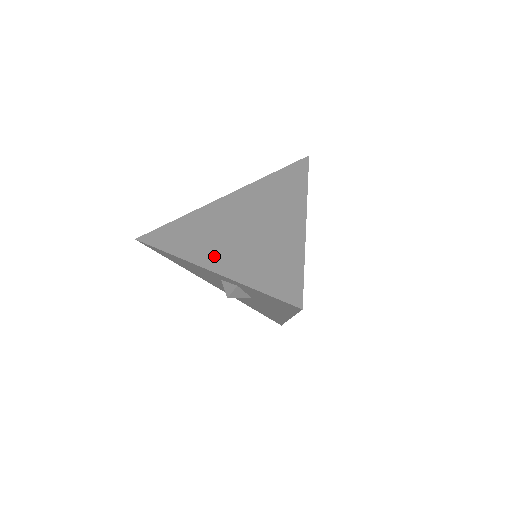
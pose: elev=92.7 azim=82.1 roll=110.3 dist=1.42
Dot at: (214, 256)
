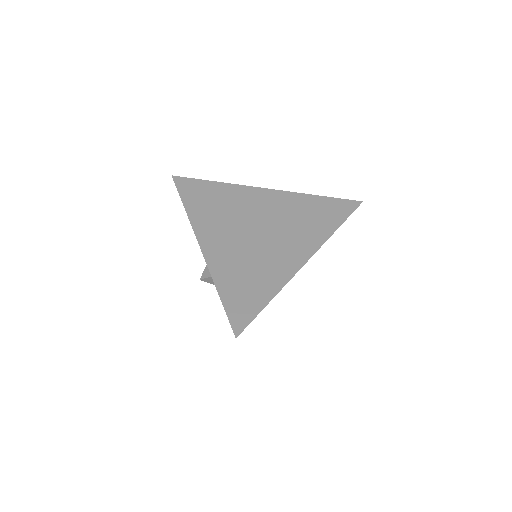
Dot at: (214, 238)
